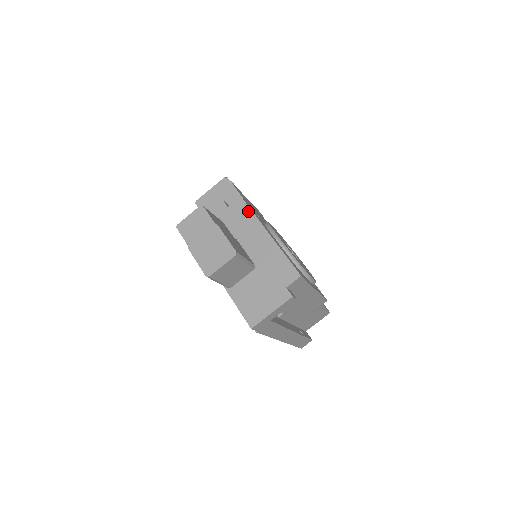
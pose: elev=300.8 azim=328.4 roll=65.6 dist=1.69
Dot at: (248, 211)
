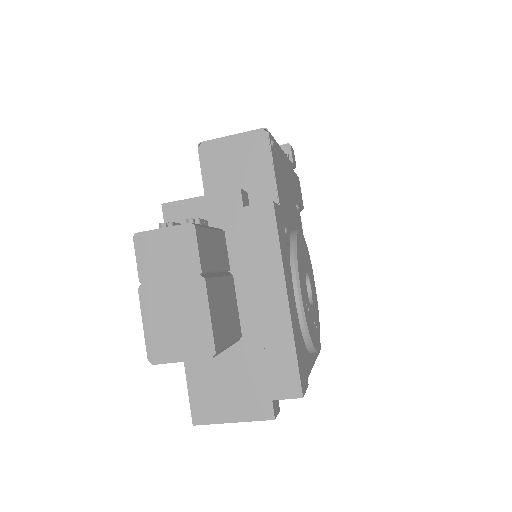
Dot at: (273, 237)
